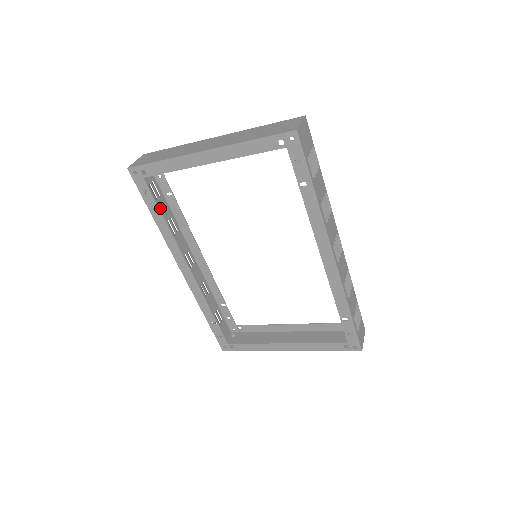
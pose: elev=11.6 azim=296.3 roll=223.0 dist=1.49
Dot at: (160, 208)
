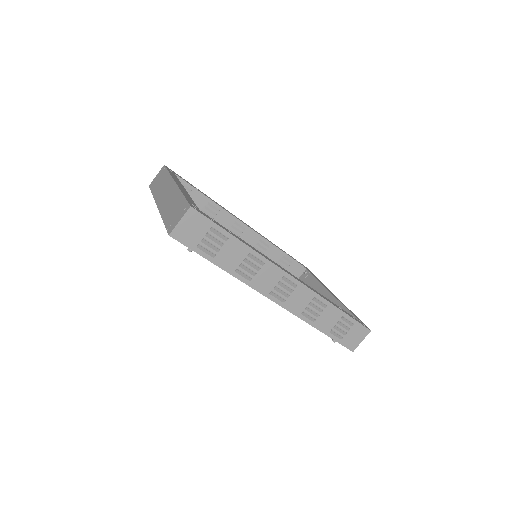
Dot at: (193, 200)
